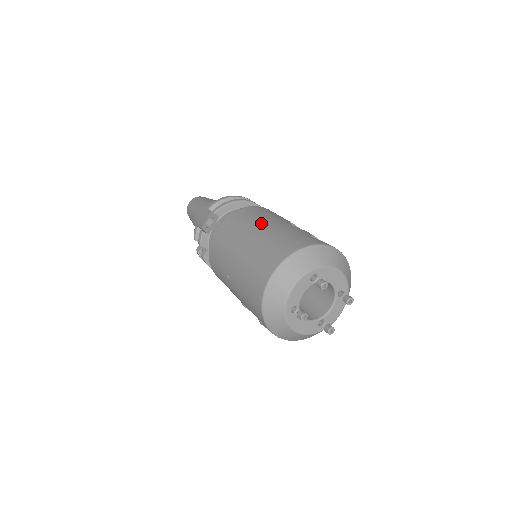
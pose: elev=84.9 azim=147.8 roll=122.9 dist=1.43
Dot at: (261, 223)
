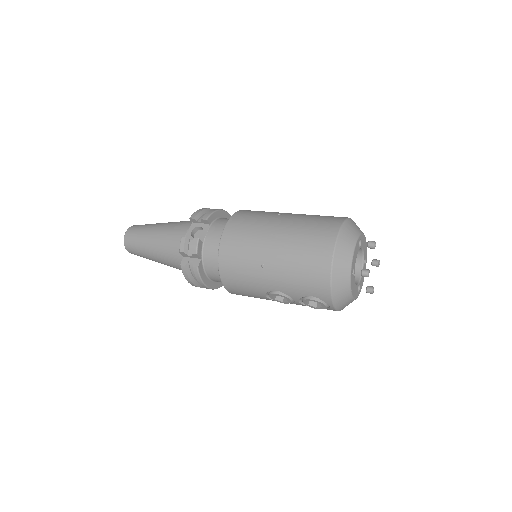
Dot at: (278, 215)
